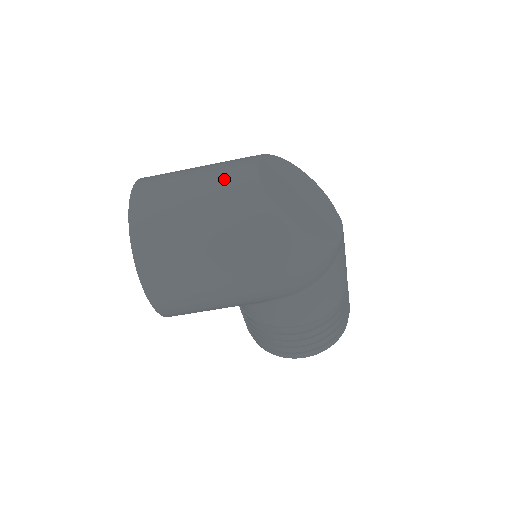
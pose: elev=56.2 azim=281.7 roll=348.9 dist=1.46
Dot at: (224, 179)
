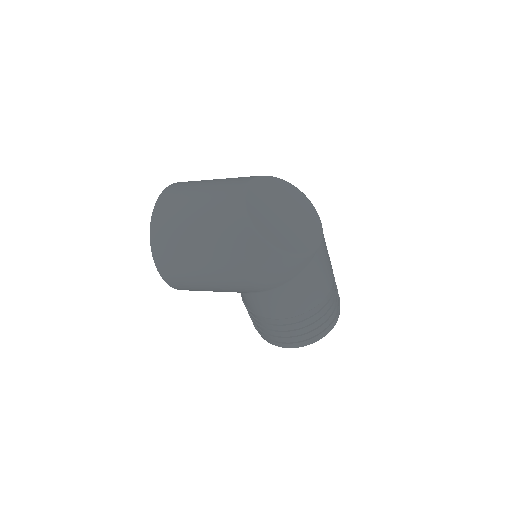
Dot at: (221, 192)
